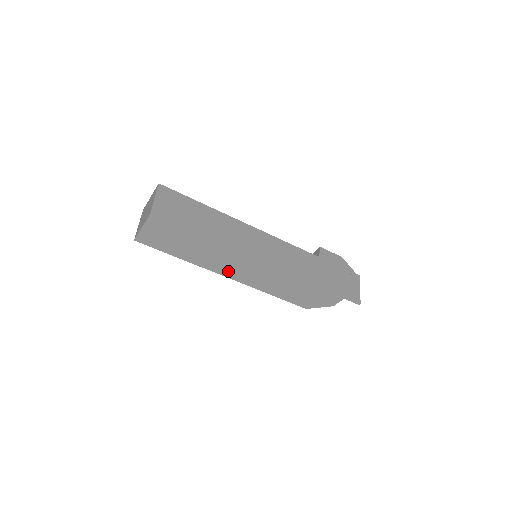
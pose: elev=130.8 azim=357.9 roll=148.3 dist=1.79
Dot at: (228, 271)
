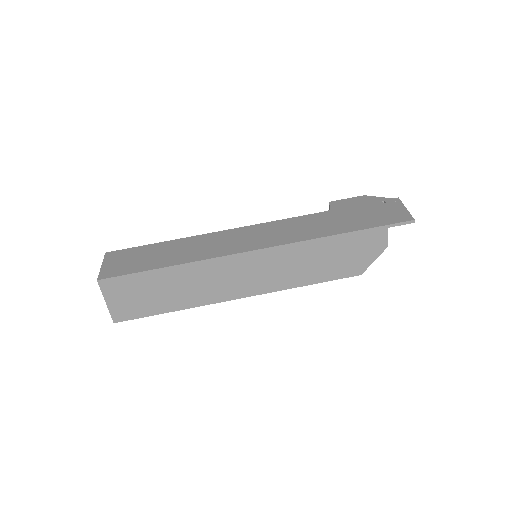
Dot at: (232, 290)
